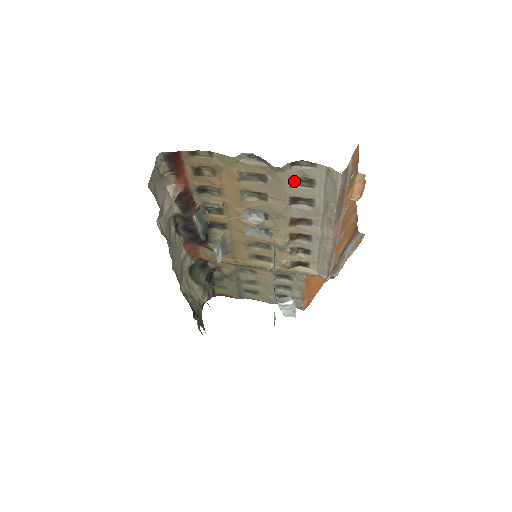
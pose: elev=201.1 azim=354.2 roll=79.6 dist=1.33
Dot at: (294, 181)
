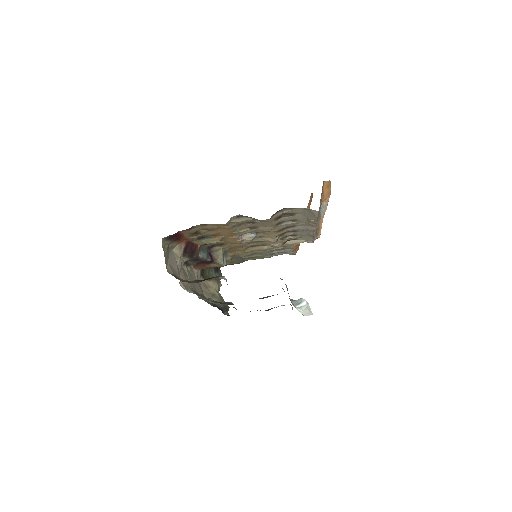
Dot at: (278, 217)
